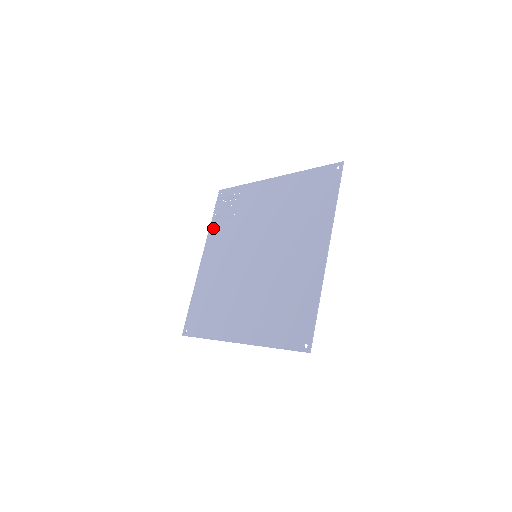
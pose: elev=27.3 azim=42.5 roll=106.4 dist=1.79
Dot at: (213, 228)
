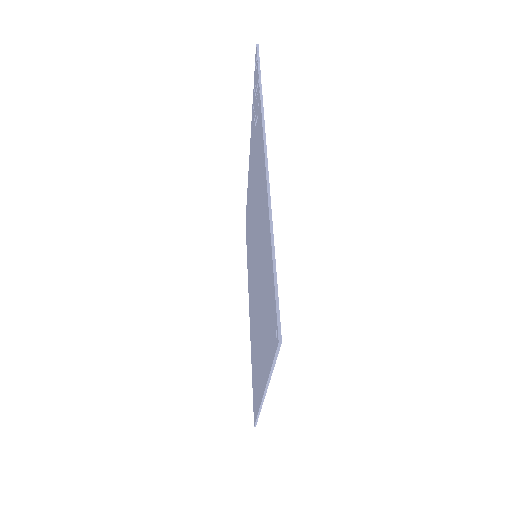
Dot at: (252, 121)
